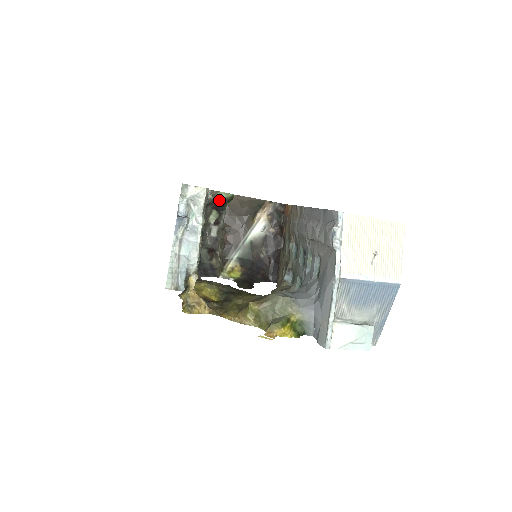
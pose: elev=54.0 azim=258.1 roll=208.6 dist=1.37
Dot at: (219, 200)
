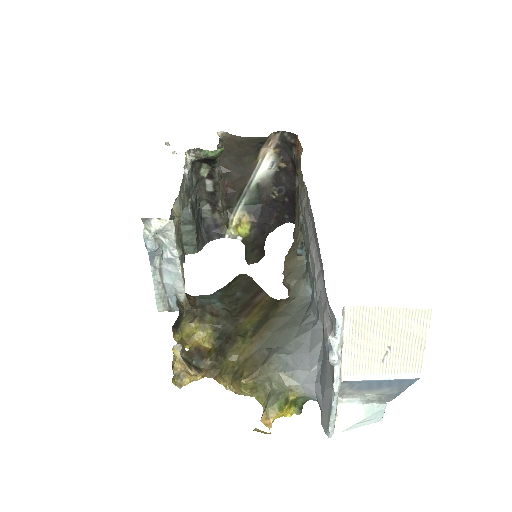
Dot at: (206, 158)
